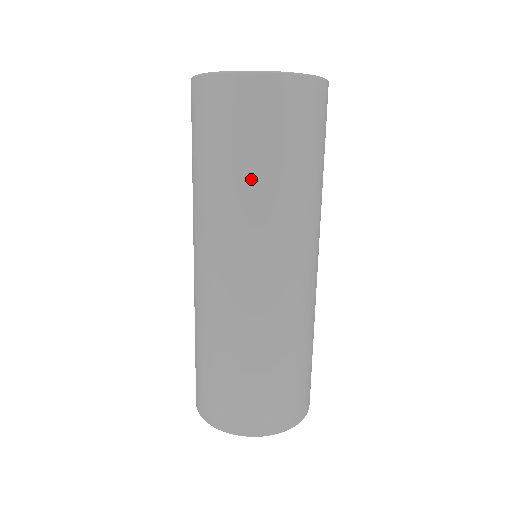
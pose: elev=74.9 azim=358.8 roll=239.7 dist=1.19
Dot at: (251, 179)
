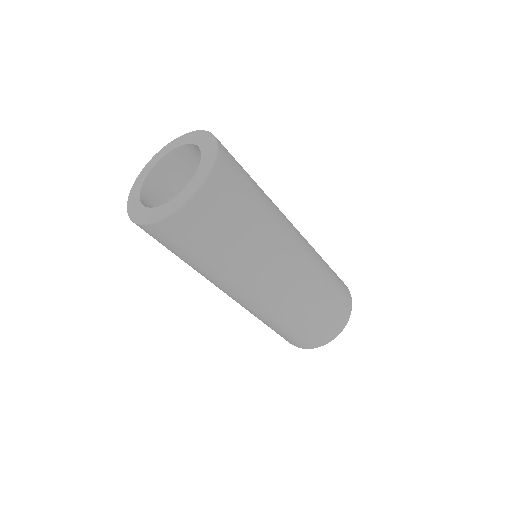
Dot at: (207, 265)
